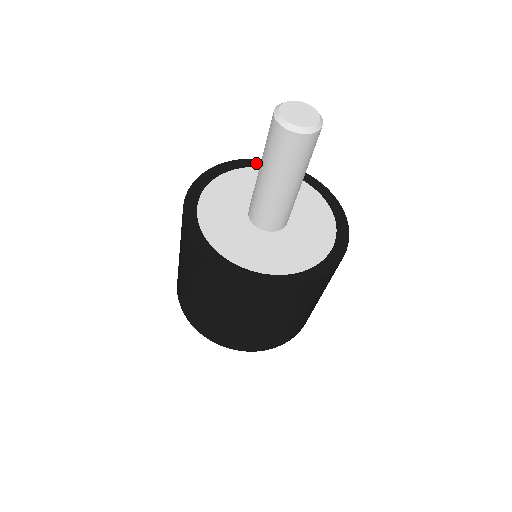
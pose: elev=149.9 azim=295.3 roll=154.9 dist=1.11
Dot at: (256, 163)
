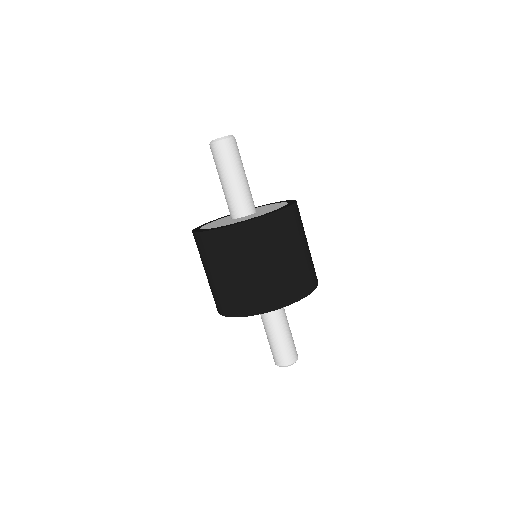
Dot at: (223, 217)
